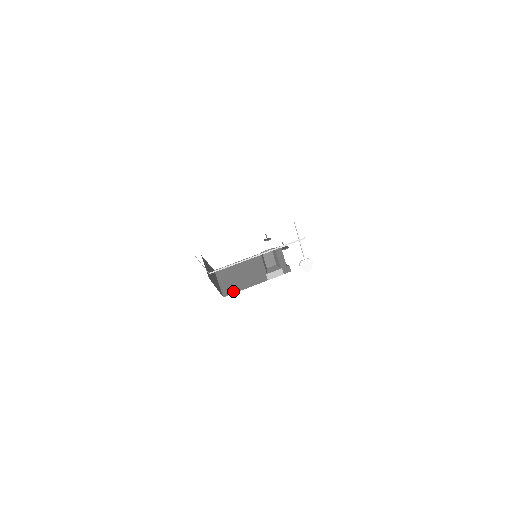
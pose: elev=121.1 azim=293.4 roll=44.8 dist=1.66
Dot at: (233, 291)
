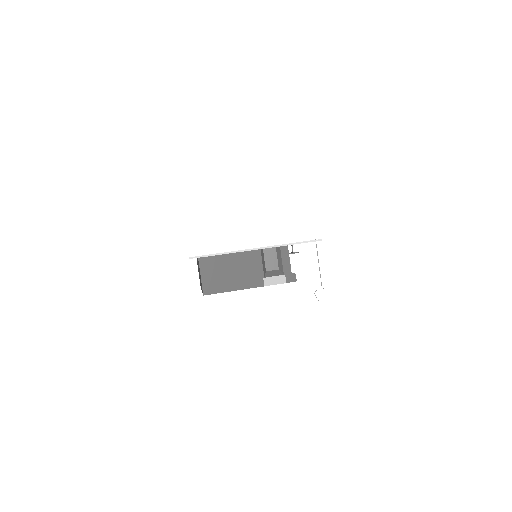
Dot at: (217, 290)
